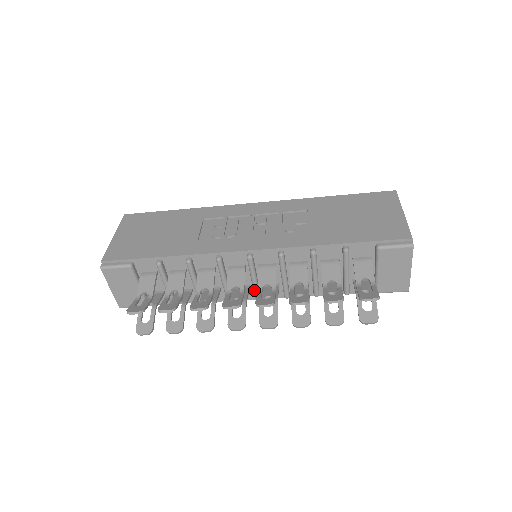
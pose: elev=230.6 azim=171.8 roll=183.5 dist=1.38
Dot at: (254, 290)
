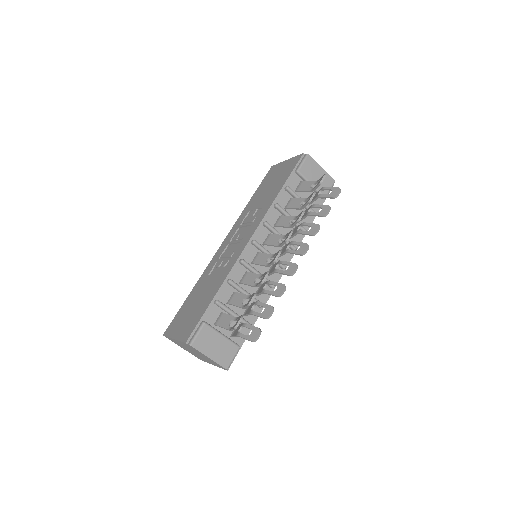
Dot at: occluded
